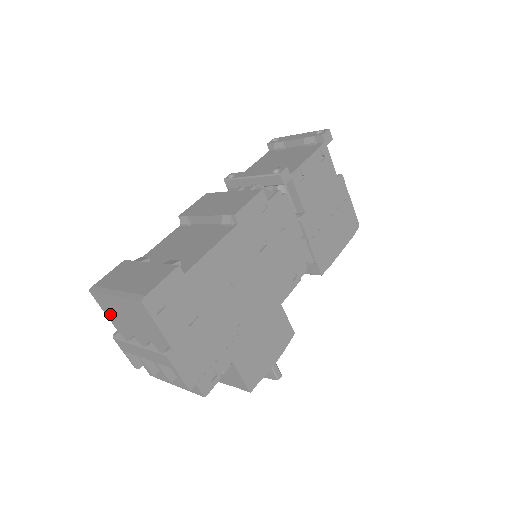
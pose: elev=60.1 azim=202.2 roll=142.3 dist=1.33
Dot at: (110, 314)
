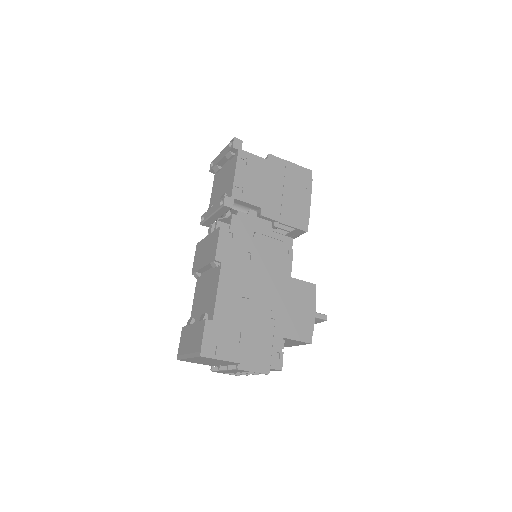
Dot at: occluded
